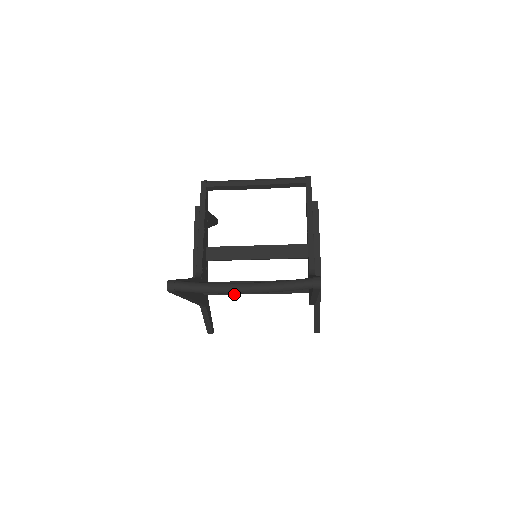
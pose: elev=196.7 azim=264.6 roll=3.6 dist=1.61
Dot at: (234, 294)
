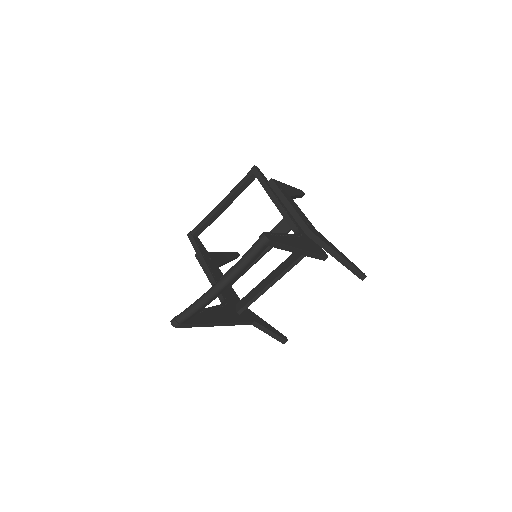
Dot at: occluded
